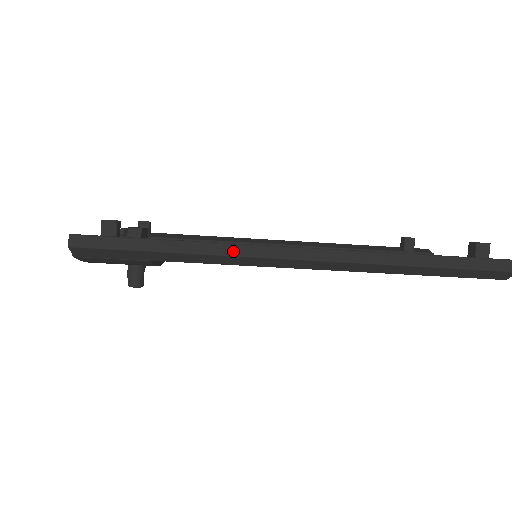
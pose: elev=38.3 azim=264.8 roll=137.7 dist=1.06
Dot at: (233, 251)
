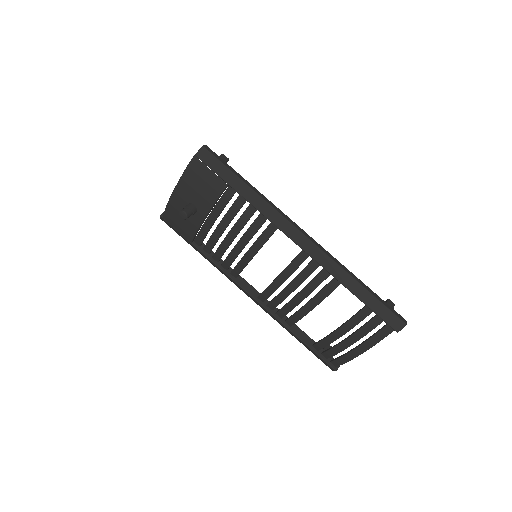
Dot at: (274, 207)
